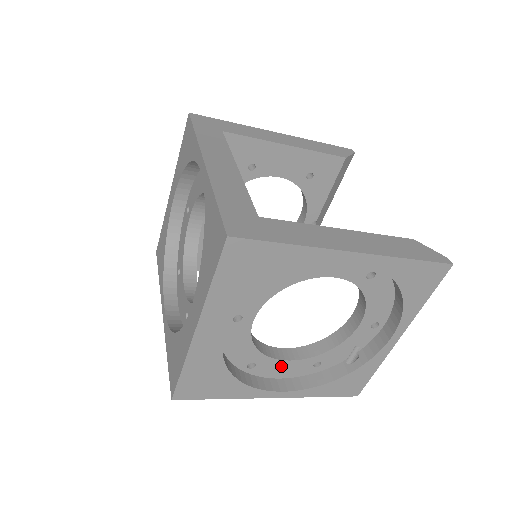
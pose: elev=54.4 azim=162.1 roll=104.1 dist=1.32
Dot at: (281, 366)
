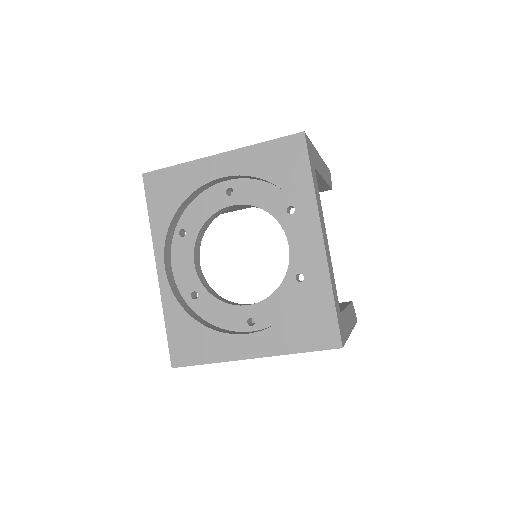
Dot at: occluded
